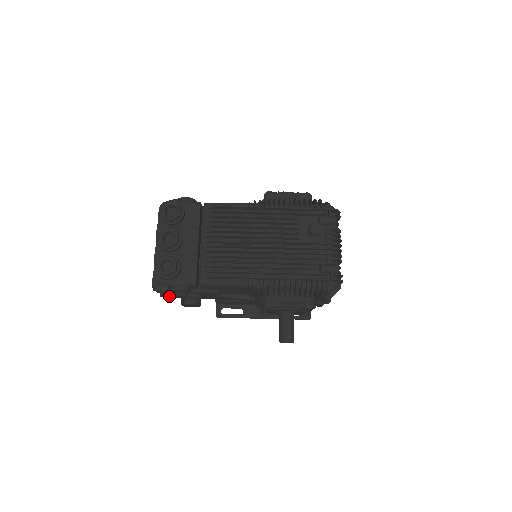
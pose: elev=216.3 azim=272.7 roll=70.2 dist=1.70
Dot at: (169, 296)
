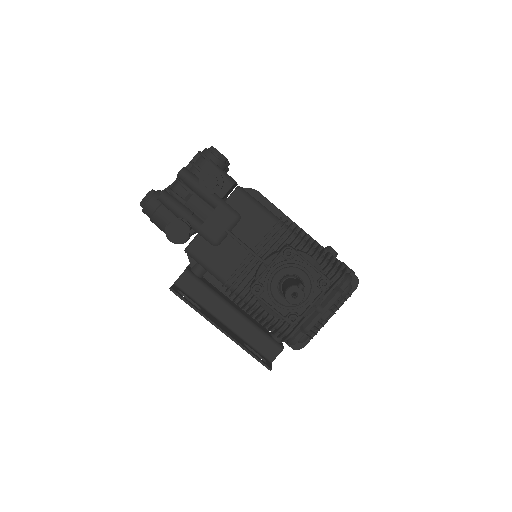
Dot at: (171, 199)
